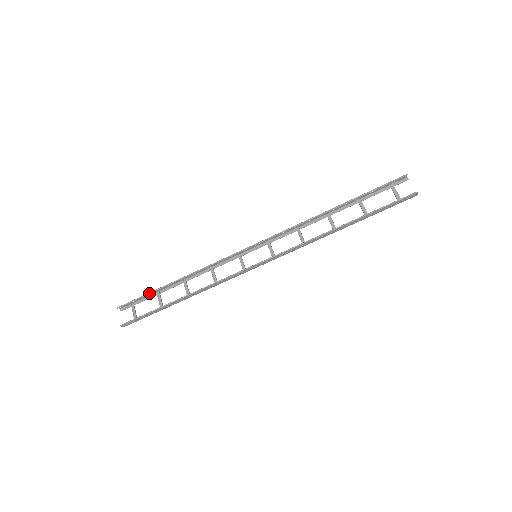
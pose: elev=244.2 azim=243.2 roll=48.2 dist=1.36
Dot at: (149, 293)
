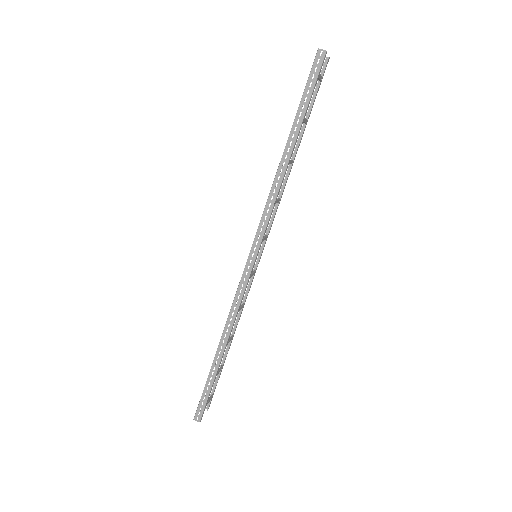
Dot at: occluded
